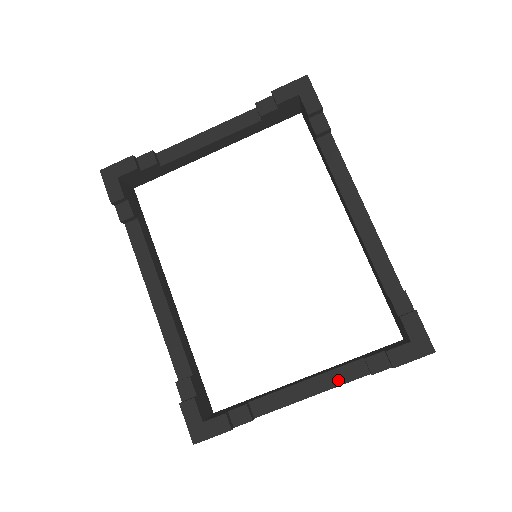
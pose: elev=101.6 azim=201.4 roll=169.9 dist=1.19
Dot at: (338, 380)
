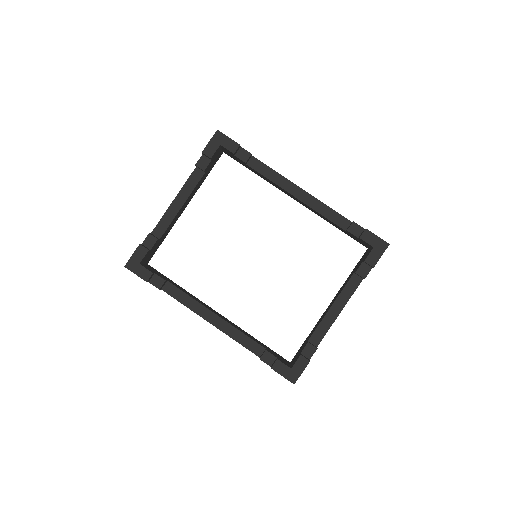
Dot at: (348, 294)
